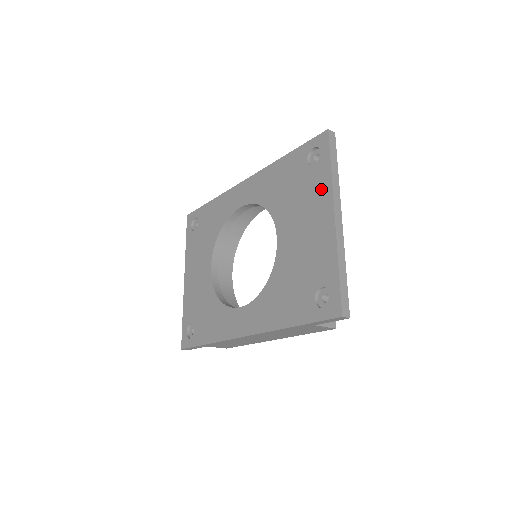
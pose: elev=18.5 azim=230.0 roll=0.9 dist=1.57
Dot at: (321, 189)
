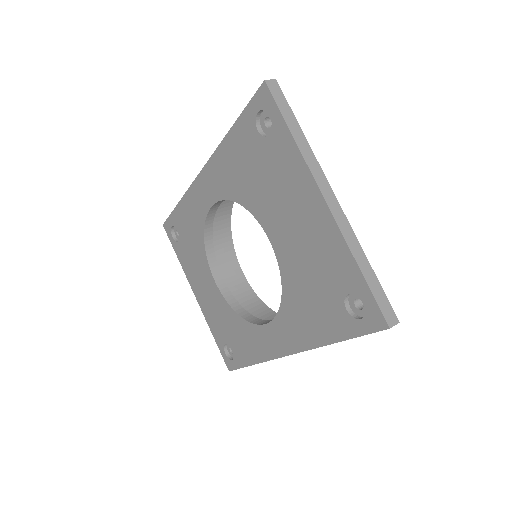
Dot at: (292, 167)
